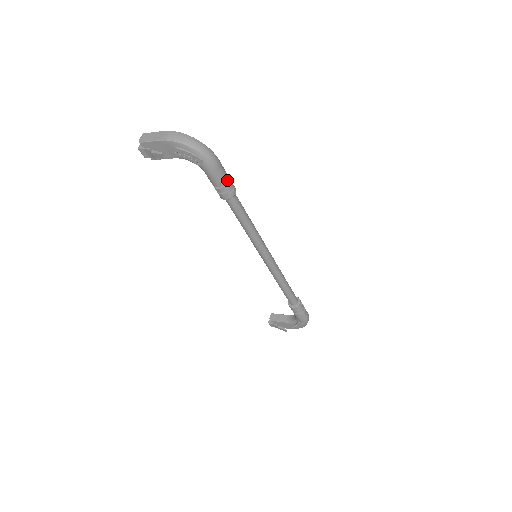
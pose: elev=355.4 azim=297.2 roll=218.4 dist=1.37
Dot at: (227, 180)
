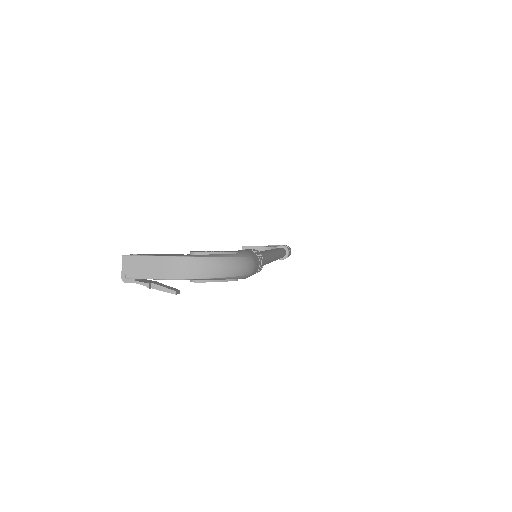
Dot at: (259, 265)
